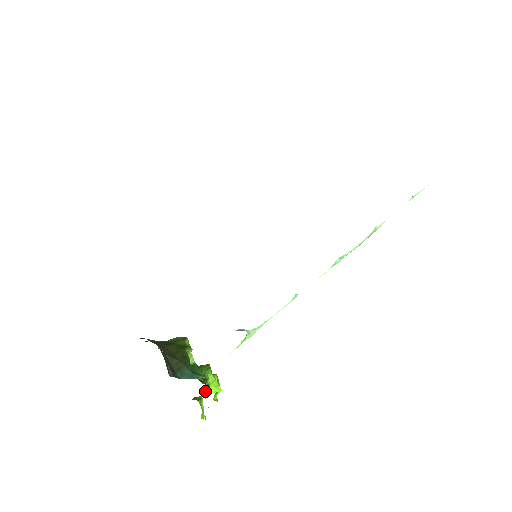
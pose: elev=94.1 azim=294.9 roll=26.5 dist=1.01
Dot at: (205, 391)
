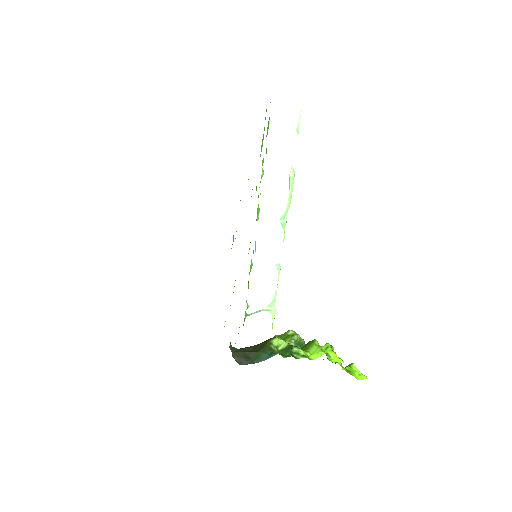
Dot at: occluded
